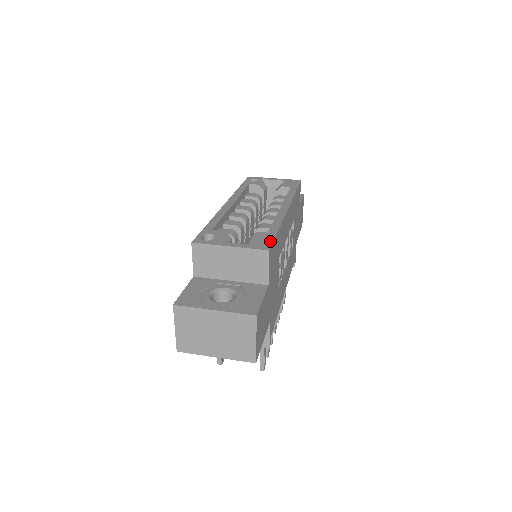
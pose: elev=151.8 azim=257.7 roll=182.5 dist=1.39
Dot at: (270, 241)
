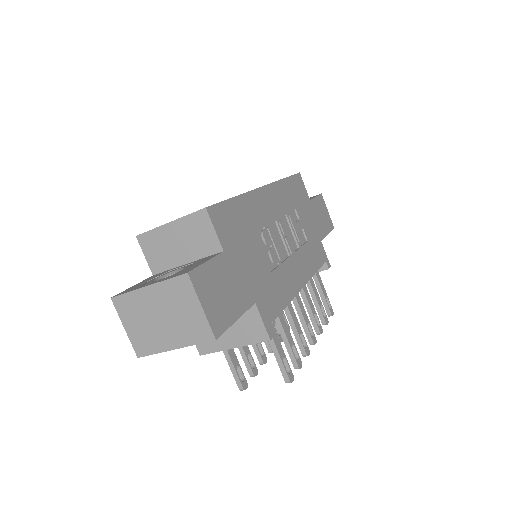
Dot at: (214, 204)
